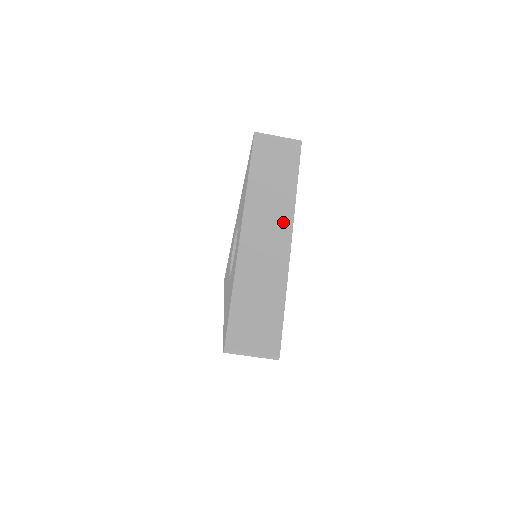
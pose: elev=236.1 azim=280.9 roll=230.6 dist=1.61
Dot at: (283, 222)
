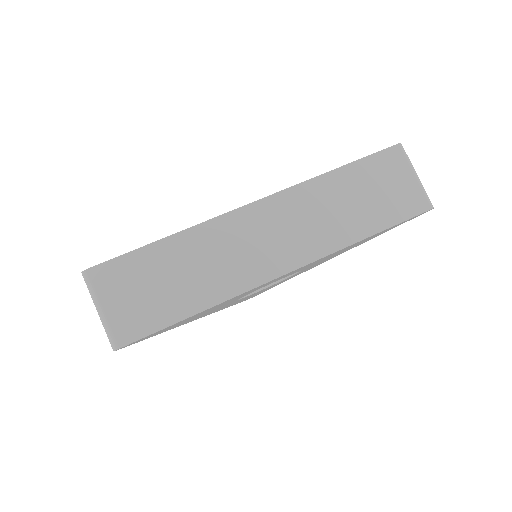
Dot at: (306, 247)
